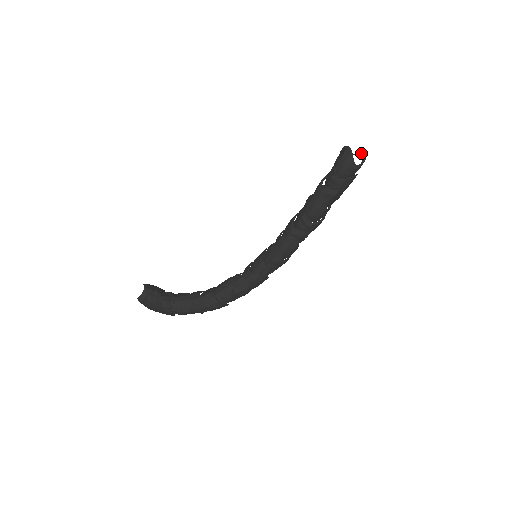
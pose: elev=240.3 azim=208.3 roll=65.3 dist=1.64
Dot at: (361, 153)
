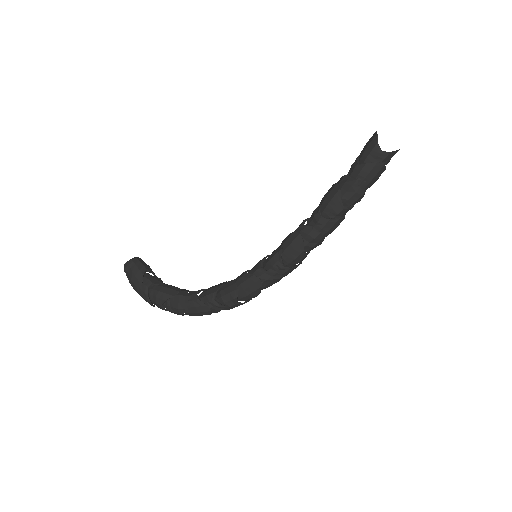
Dot at: occluded
